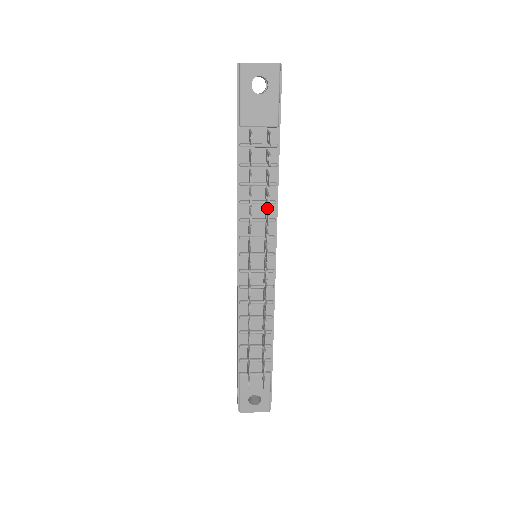
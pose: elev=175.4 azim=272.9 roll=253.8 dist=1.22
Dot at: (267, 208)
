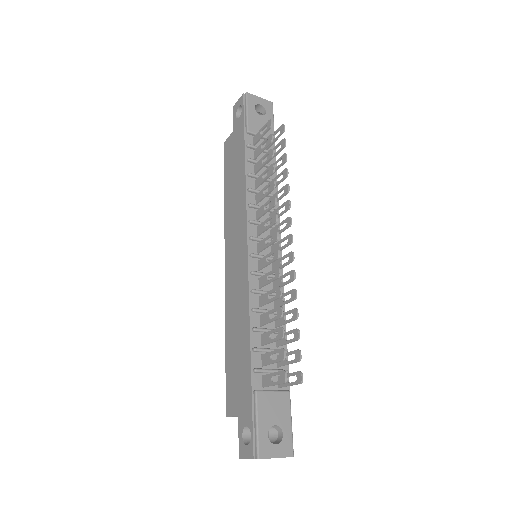
Dot at: occluded
